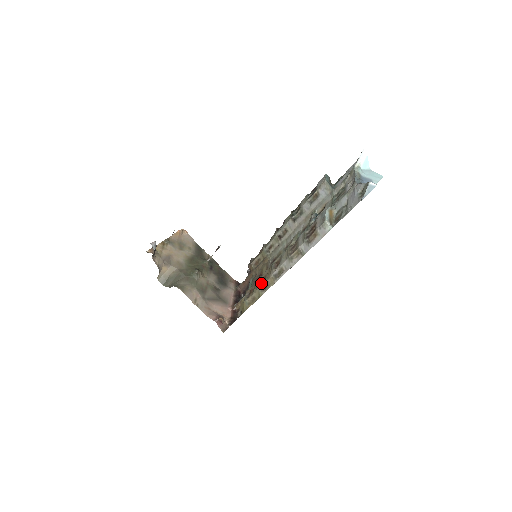
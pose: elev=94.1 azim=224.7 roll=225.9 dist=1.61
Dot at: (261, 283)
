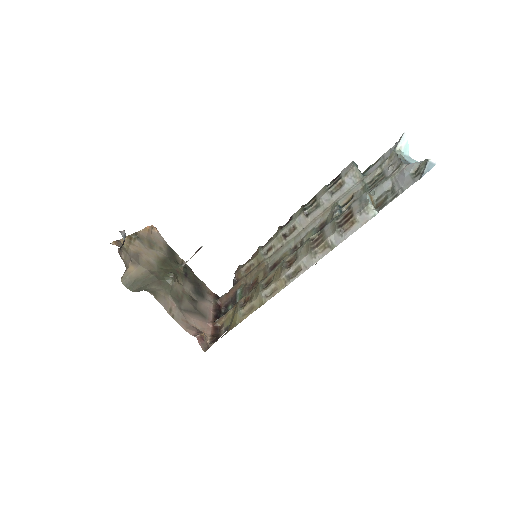
Dot at: (264, 287)
